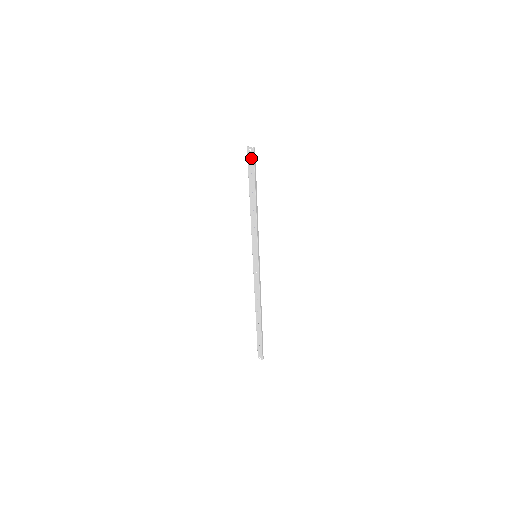
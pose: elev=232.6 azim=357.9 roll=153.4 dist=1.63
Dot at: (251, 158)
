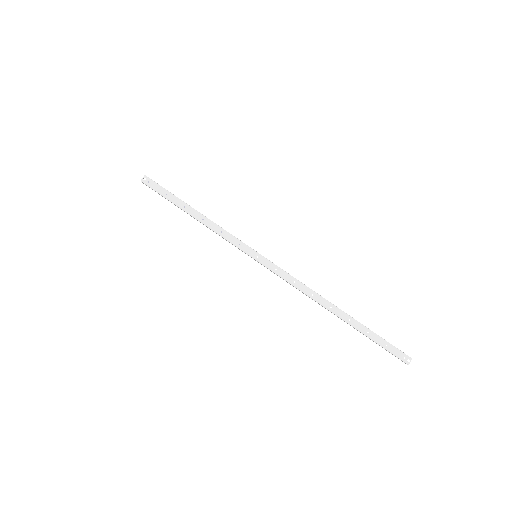
Dot at: (152, 184)
